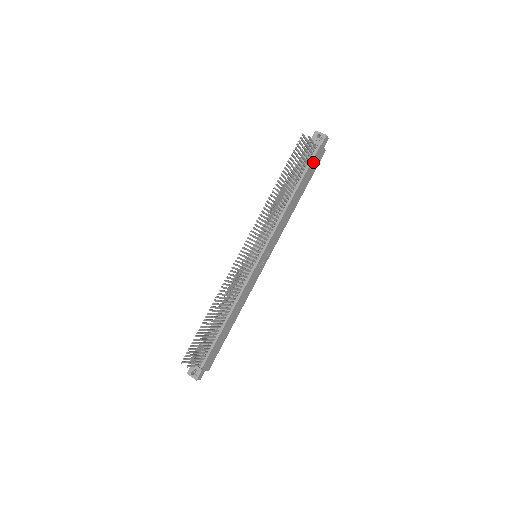
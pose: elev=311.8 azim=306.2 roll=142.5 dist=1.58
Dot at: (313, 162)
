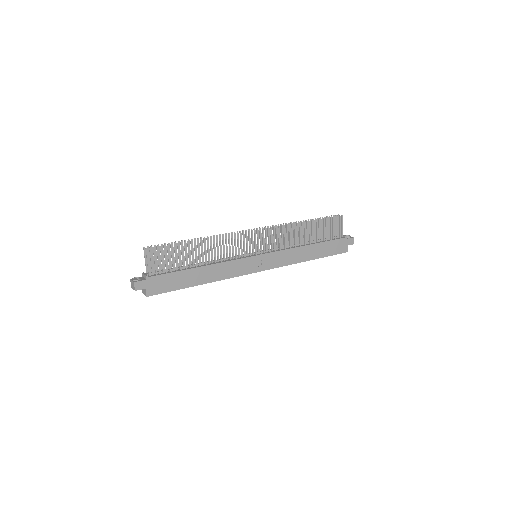
Dot at: (335, 243)
